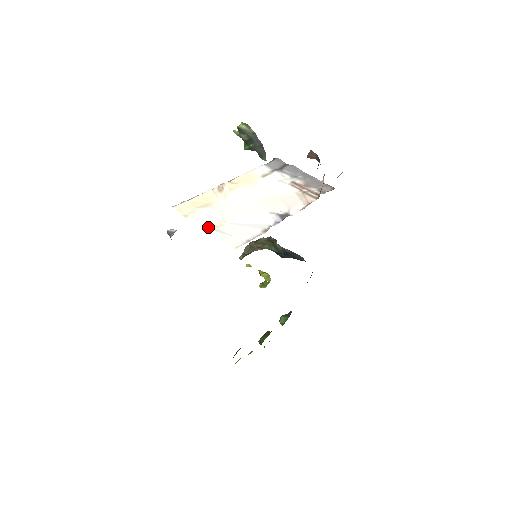
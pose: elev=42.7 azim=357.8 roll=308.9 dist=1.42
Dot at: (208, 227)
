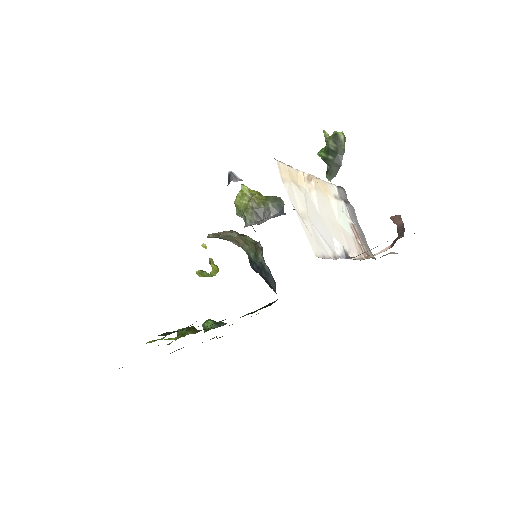
Dot at: (297, 211)
